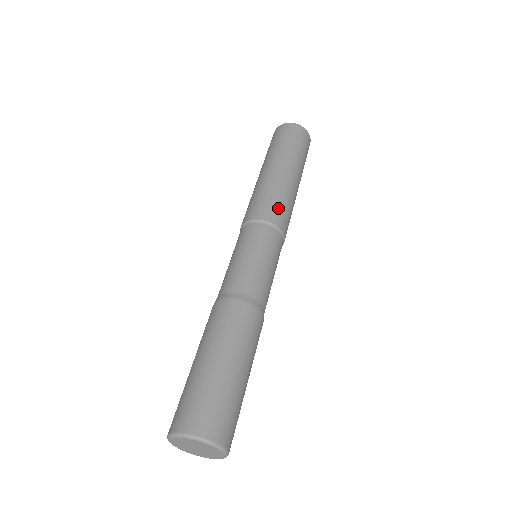
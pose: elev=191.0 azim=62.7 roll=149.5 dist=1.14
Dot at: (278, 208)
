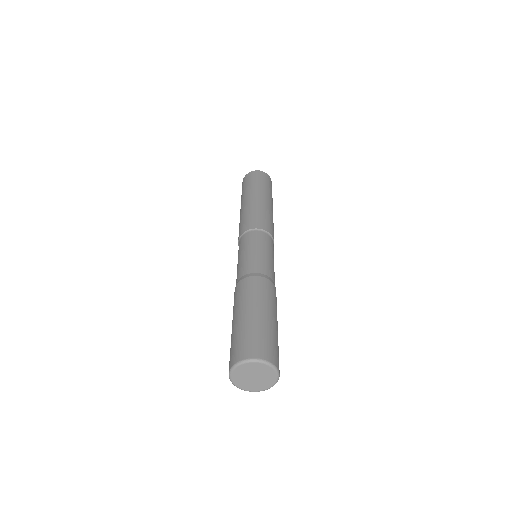
Dot at: (271, 226)
